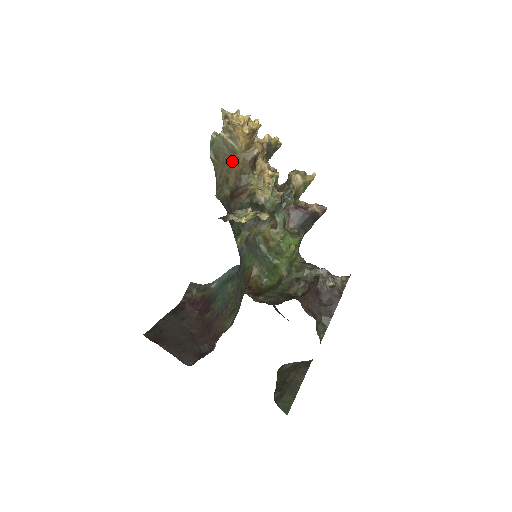
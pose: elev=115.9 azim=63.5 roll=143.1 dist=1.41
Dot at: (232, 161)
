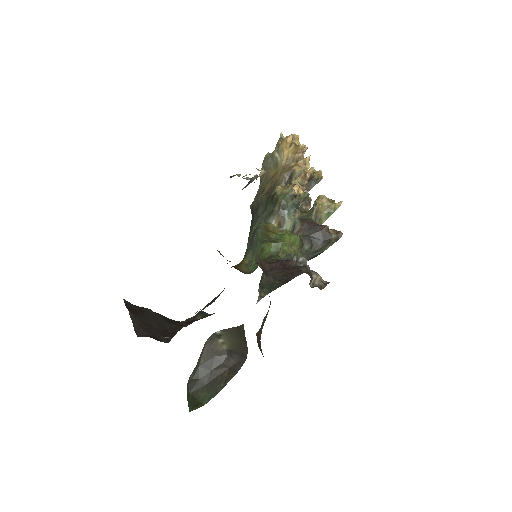
Dot at: (273, 174)
